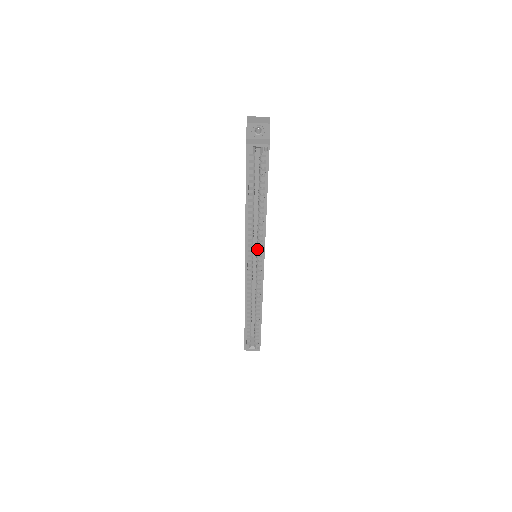
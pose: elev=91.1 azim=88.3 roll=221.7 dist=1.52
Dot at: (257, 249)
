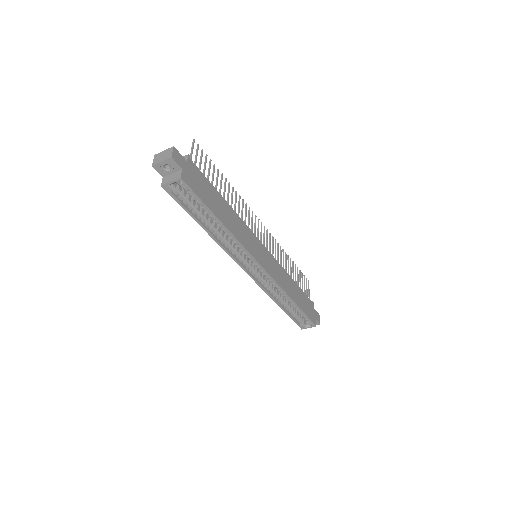
Dot at: occluded
